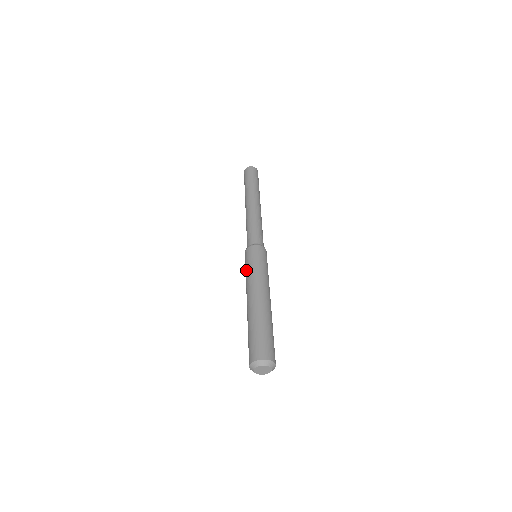
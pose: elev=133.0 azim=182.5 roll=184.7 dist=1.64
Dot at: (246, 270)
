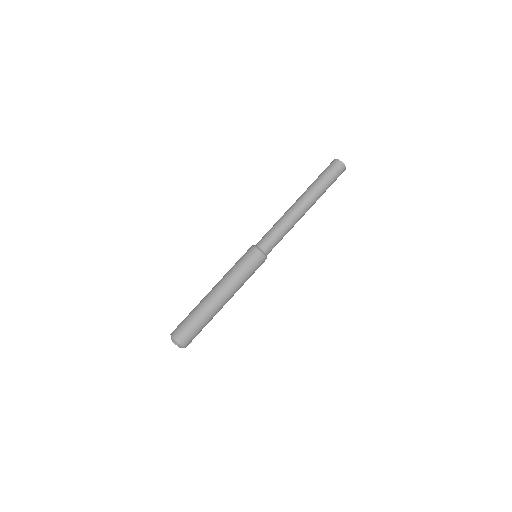
Dot at: (237, 266)
